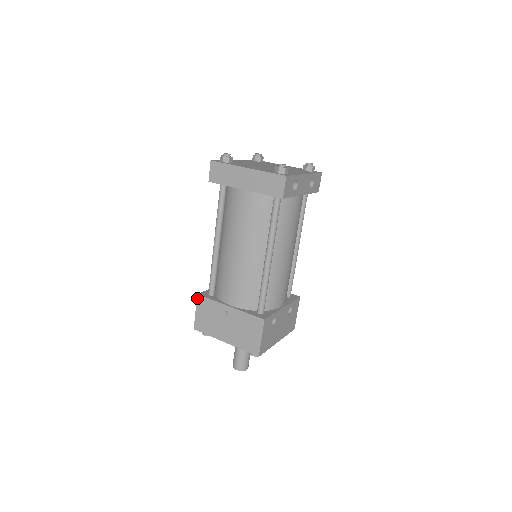
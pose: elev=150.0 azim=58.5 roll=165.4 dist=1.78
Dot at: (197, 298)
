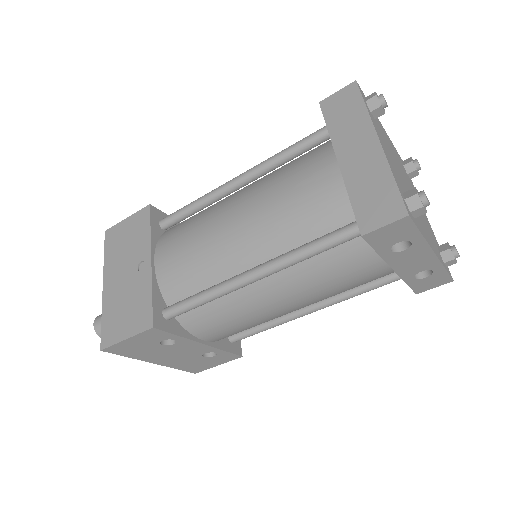
Dot at: (145, 207)
